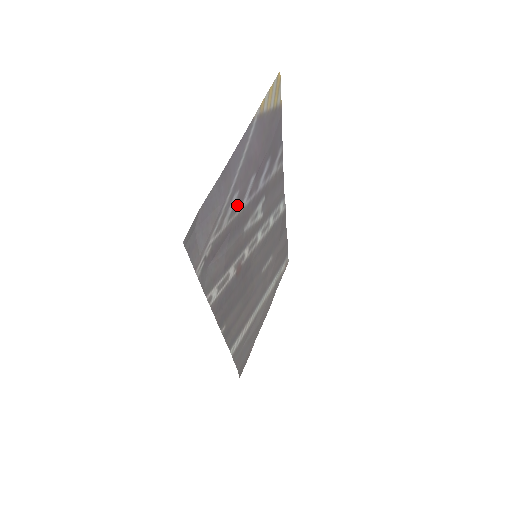
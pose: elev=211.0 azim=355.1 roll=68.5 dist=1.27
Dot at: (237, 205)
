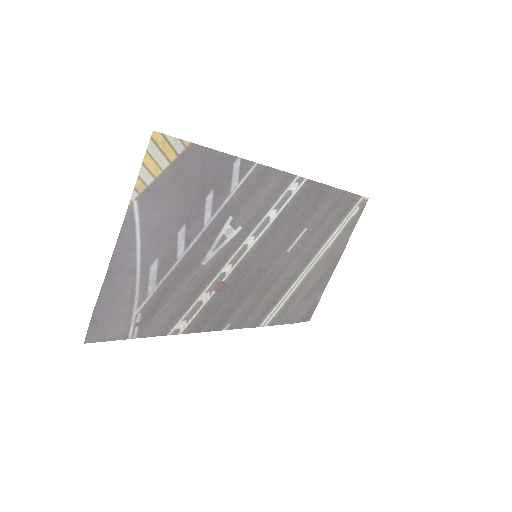
Dot at: (166, 265)
